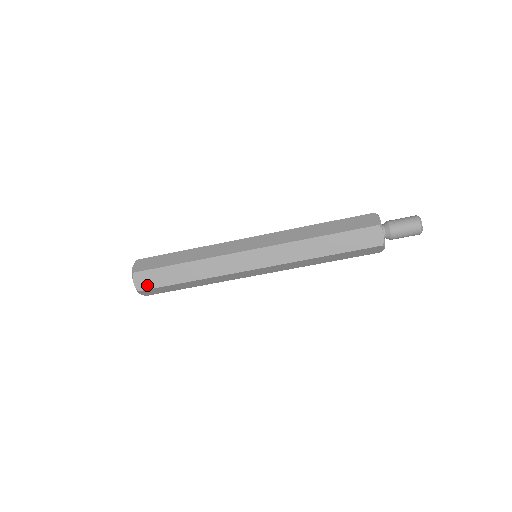
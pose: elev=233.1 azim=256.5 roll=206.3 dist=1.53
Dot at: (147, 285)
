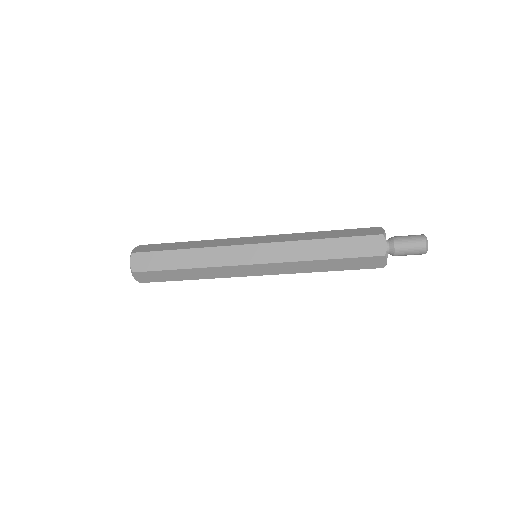
Dot at: (143, 267)
